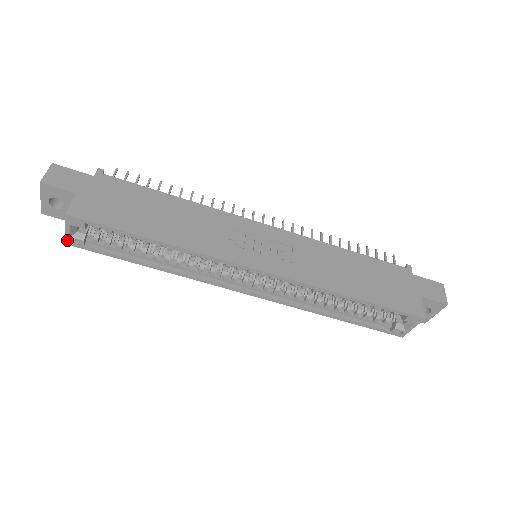
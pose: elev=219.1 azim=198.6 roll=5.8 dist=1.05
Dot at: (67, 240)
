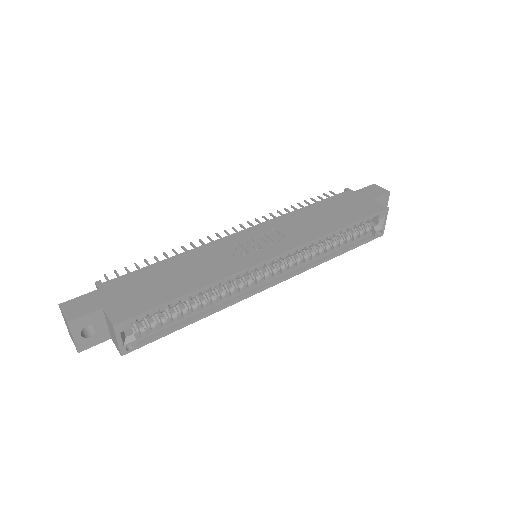
Dot at: (122, 351)
